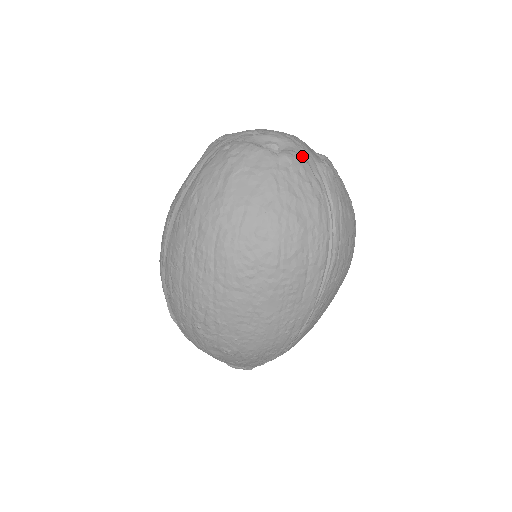
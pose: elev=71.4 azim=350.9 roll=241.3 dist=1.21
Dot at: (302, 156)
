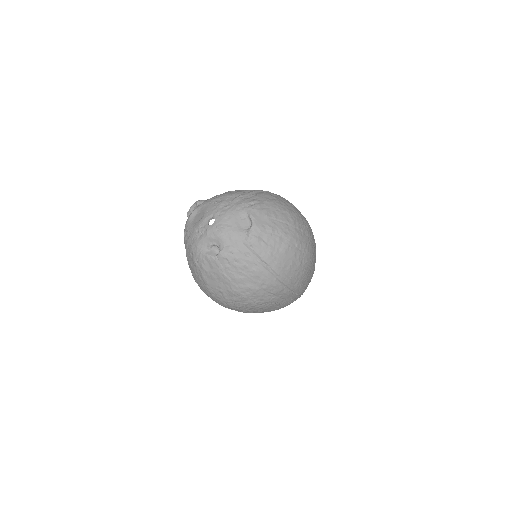
Dot at: (232, 248)
